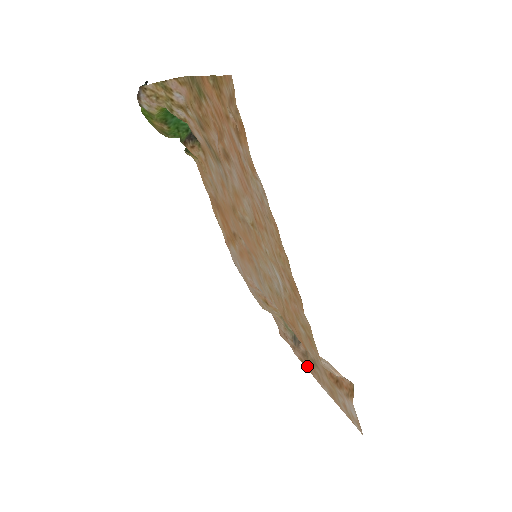
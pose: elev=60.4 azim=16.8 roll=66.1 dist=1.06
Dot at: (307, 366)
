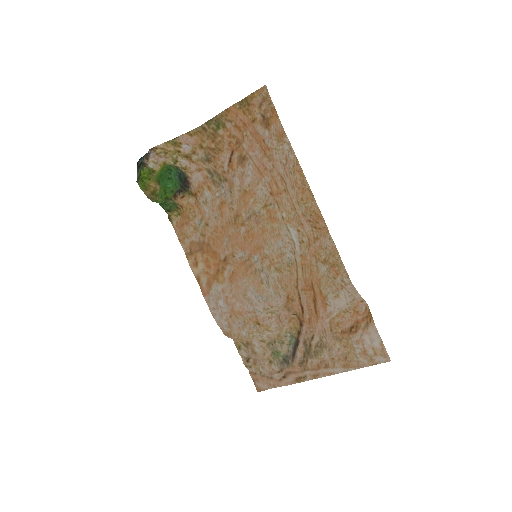
Dot at: (308, 374)
